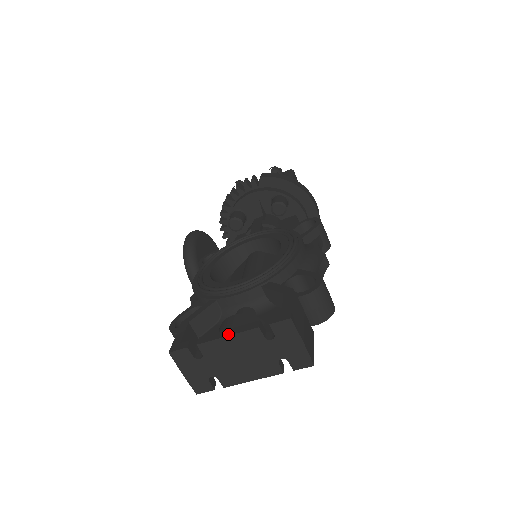
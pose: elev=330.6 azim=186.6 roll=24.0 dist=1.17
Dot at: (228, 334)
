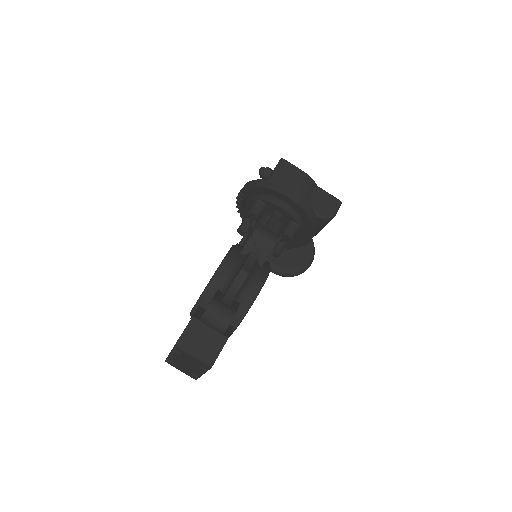
Dot at: (170, 353)
